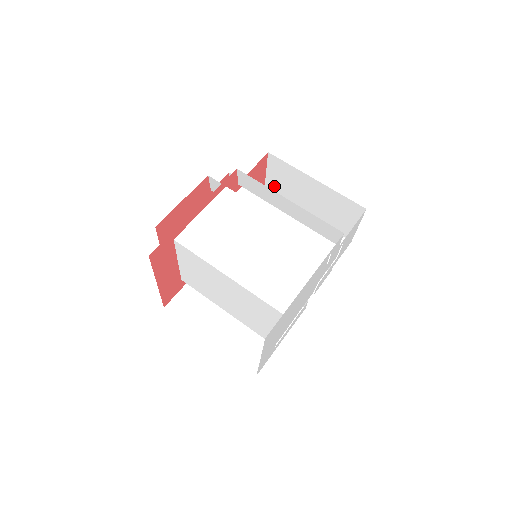
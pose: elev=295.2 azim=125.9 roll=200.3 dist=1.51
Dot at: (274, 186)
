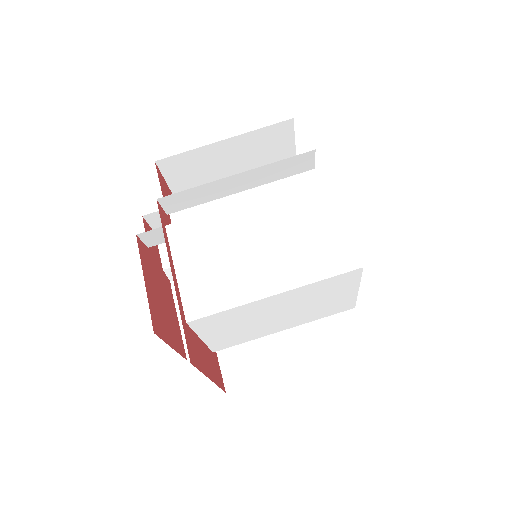
Dot at: (185, 189)
